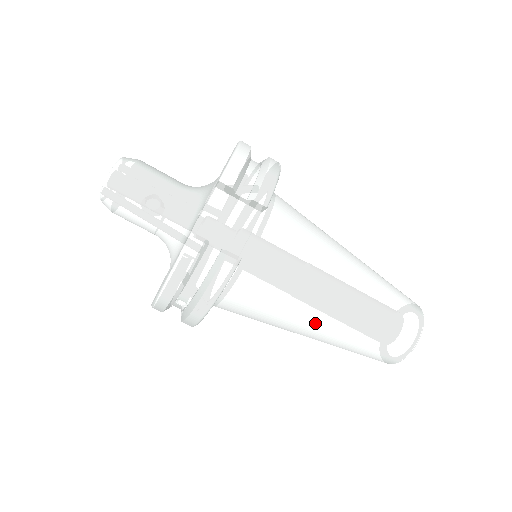
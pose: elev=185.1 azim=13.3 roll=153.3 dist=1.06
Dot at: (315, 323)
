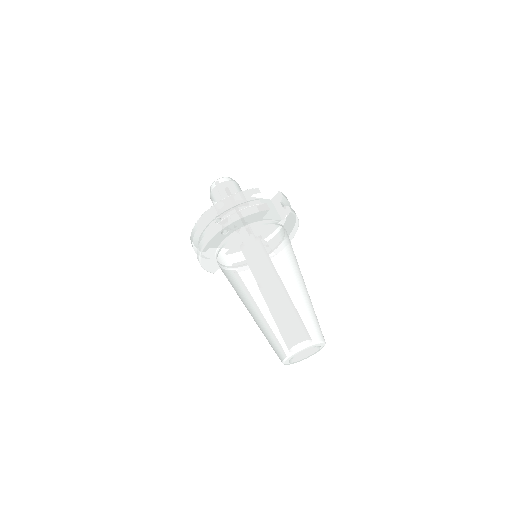
Dot at: (271, 281)
